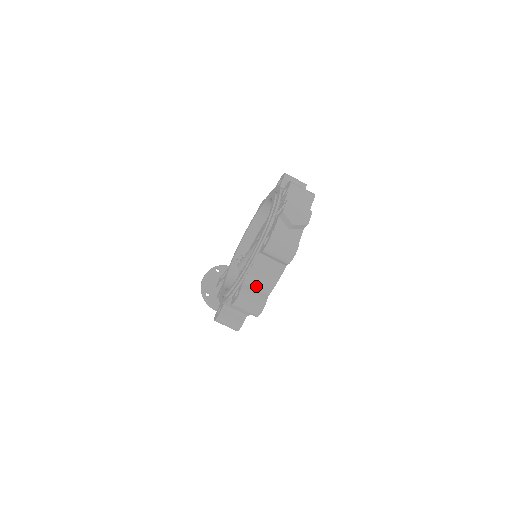
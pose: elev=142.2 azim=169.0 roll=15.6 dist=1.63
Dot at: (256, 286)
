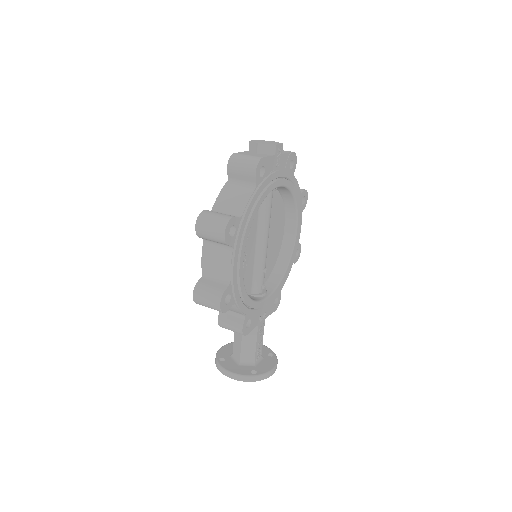
Dot at: (226, 213)
